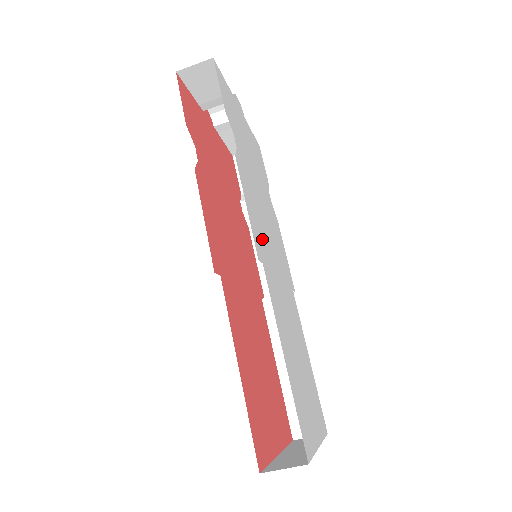
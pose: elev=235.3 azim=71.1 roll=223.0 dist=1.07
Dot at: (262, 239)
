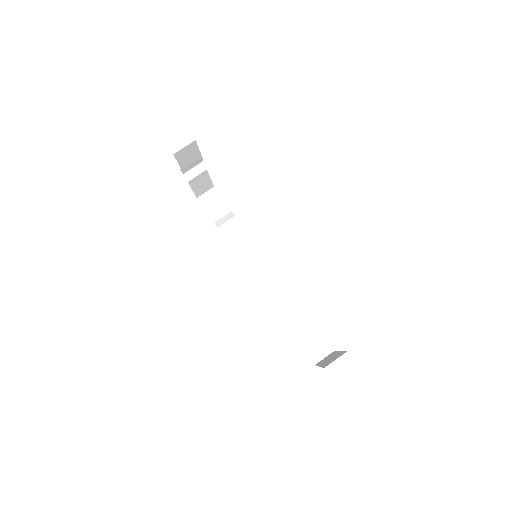
Dot at: occluded
